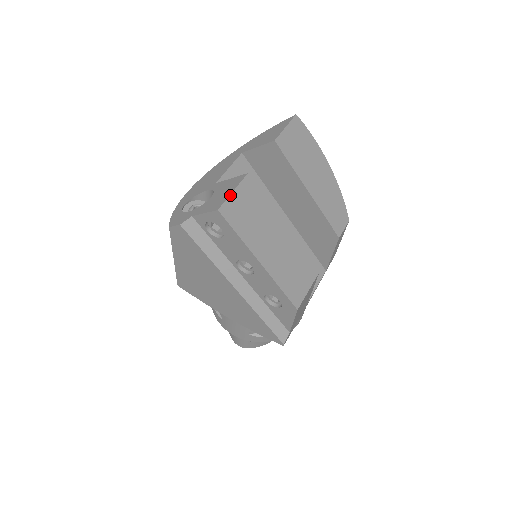
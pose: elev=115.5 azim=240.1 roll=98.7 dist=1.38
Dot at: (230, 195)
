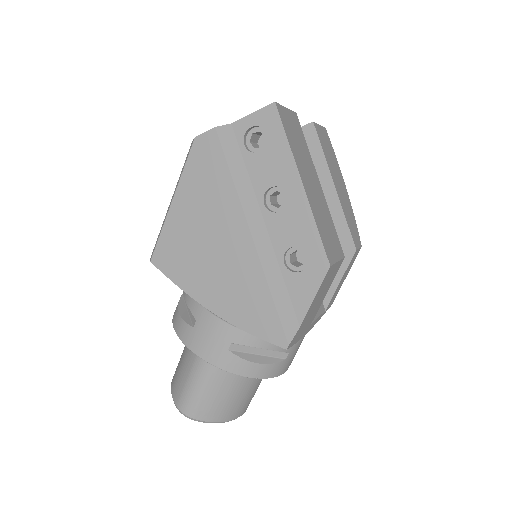
Dot at: (284, 107)
